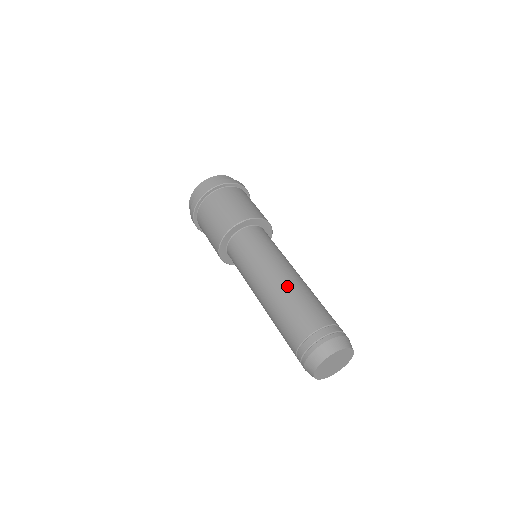
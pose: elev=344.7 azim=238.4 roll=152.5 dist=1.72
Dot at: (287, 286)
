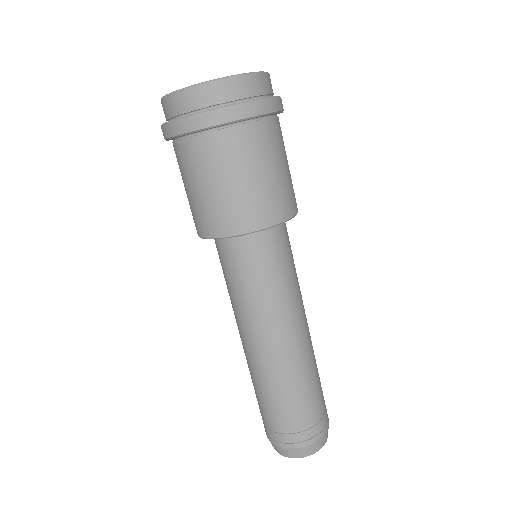
Dot at: (284, 362)
